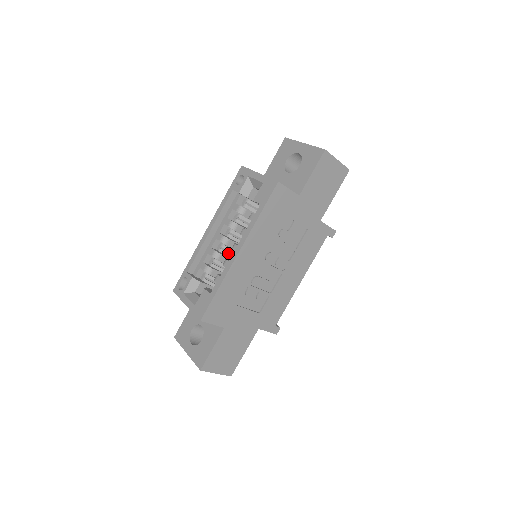
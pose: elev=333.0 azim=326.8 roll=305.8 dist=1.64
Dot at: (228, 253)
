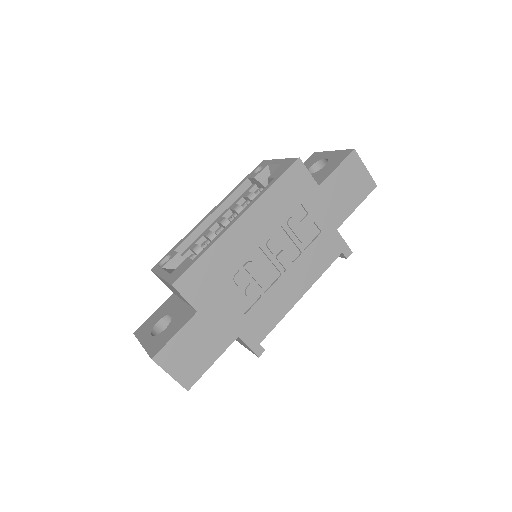
Dot at: occluded
